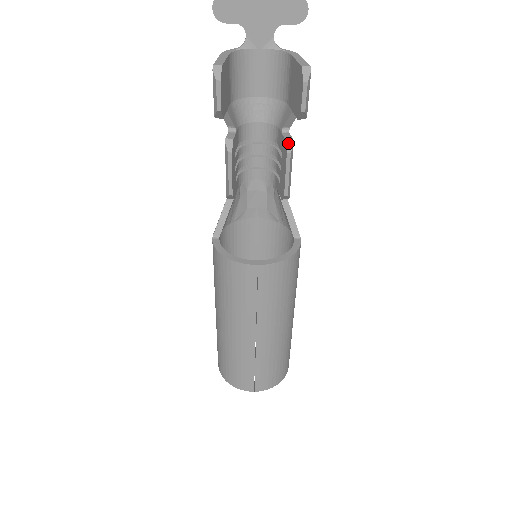
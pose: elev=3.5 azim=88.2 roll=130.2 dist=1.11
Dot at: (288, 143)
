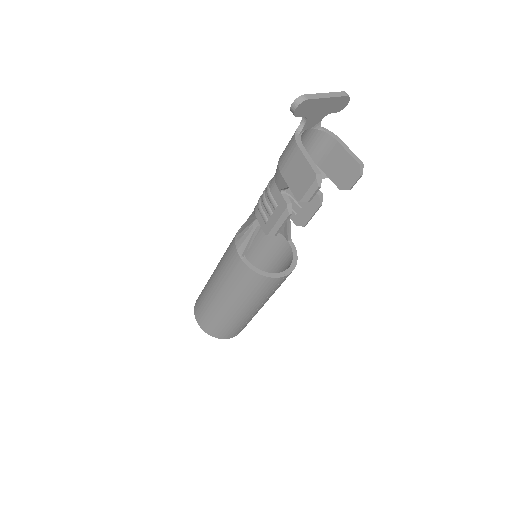
Dot at: (321, 198)
